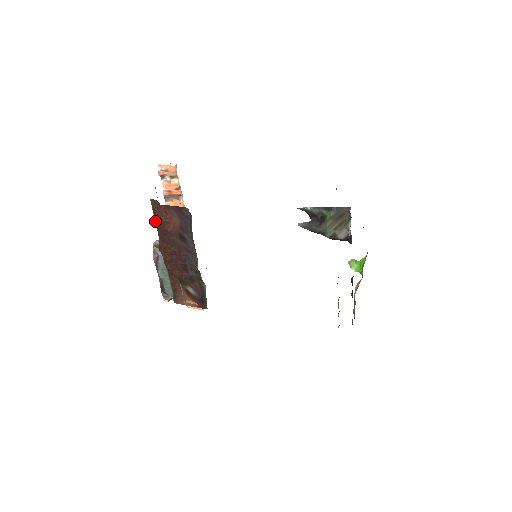
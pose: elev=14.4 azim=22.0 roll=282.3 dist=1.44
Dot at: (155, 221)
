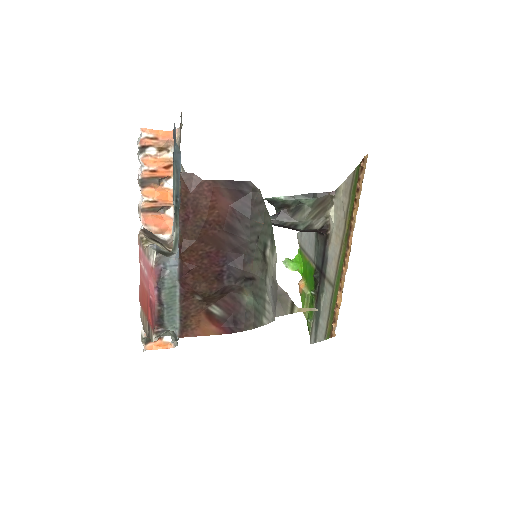
Dot at: (181, 208)
